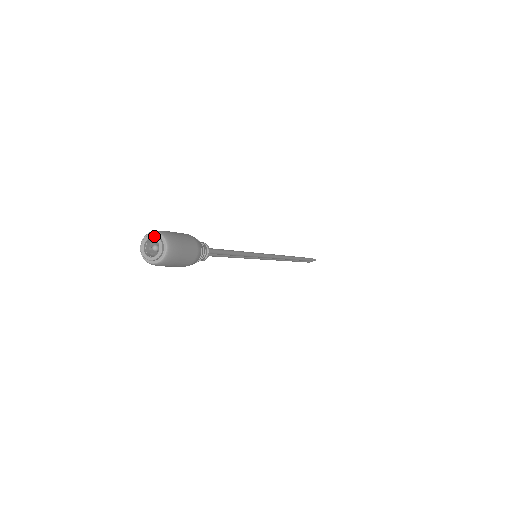
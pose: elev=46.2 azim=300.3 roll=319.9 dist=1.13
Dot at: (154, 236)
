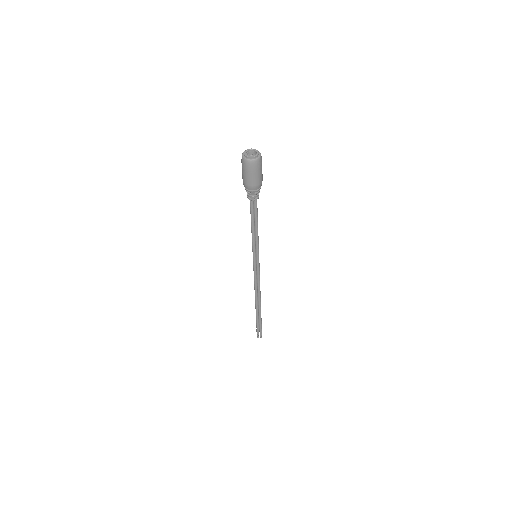
Dot at: occluded
